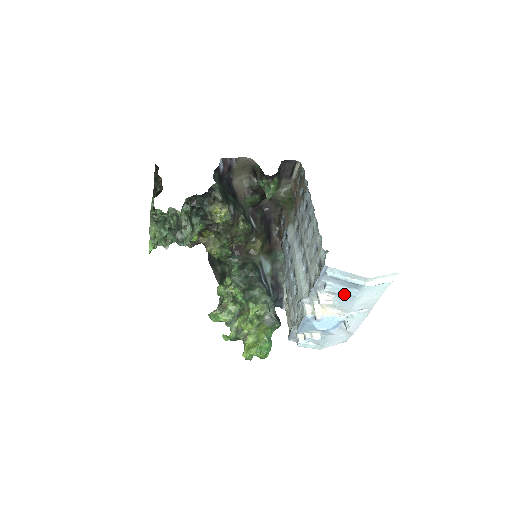
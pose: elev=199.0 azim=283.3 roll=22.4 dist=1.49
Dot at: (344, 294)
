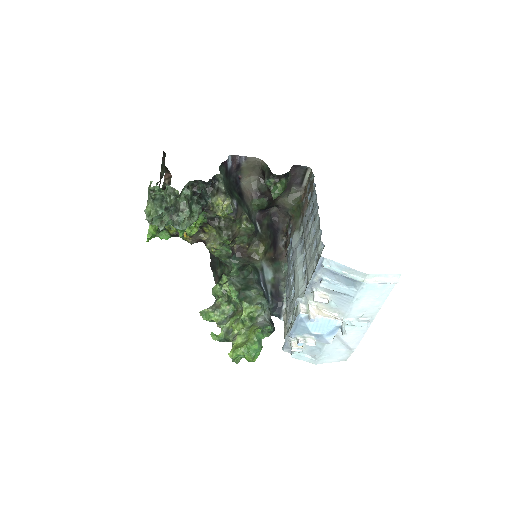
Dot at: (341, 293)
